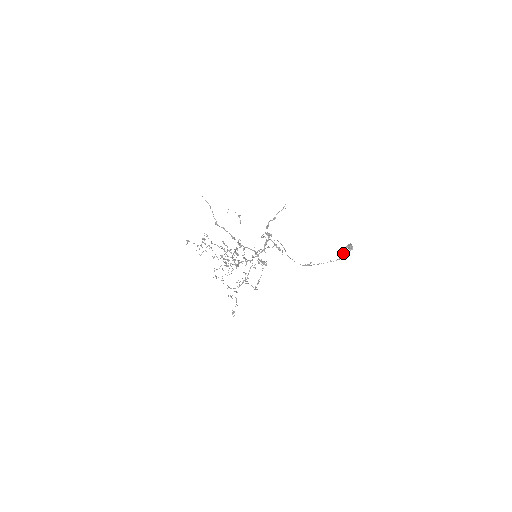
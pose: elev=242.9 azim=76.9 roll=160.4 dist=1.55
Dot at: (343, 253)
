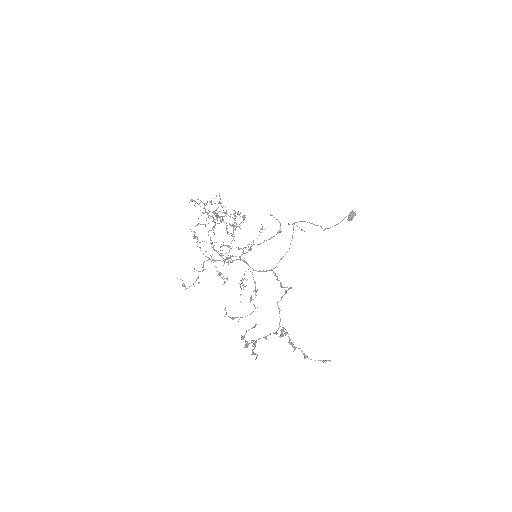
Dot at: occluded
